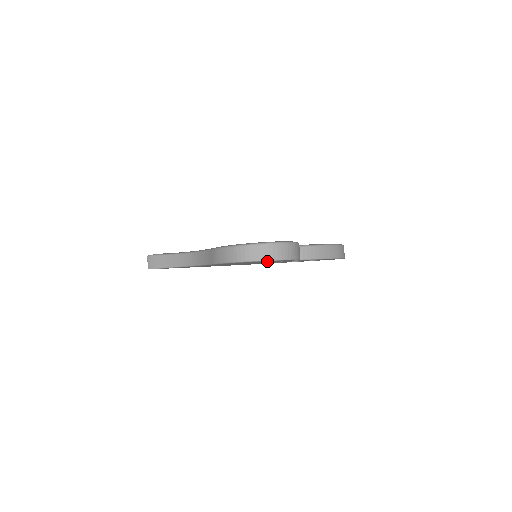
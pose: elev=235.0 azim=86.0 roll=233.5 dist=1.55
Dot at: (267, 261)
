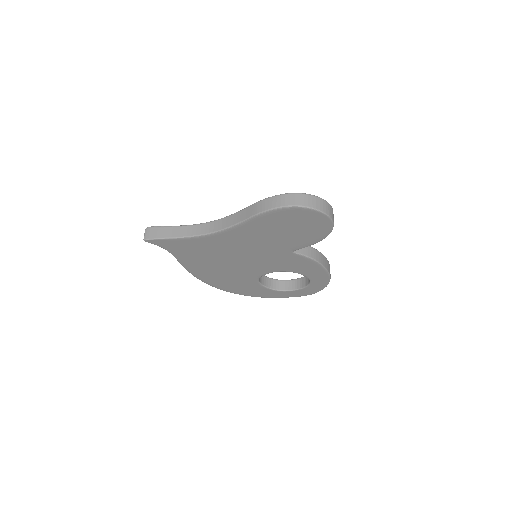
Dot at: (312, 217)
